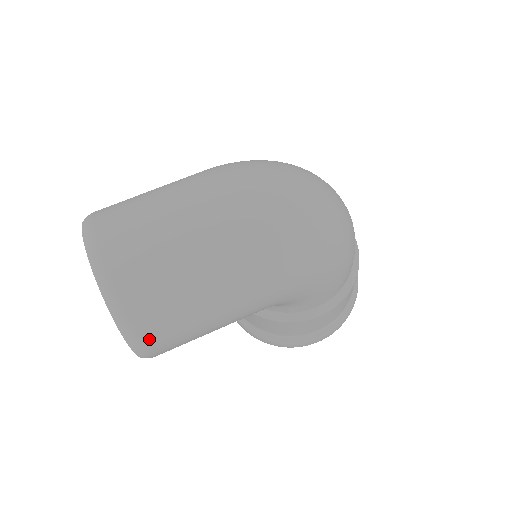
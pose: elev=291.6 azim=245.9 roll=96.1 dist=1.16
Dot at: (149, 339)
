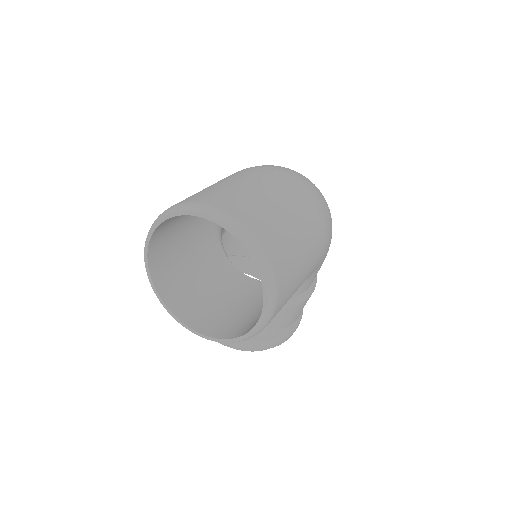
Dot at: (280, 296)
